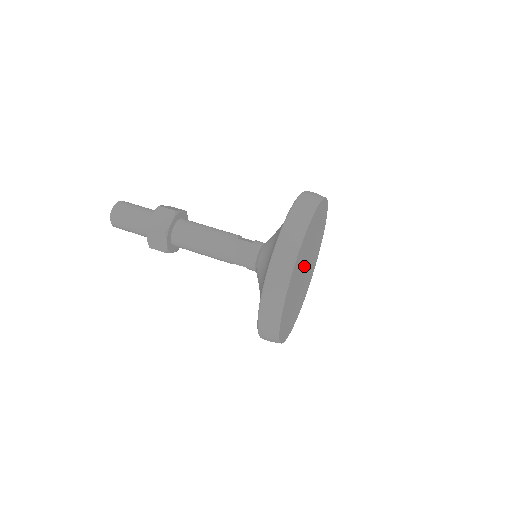
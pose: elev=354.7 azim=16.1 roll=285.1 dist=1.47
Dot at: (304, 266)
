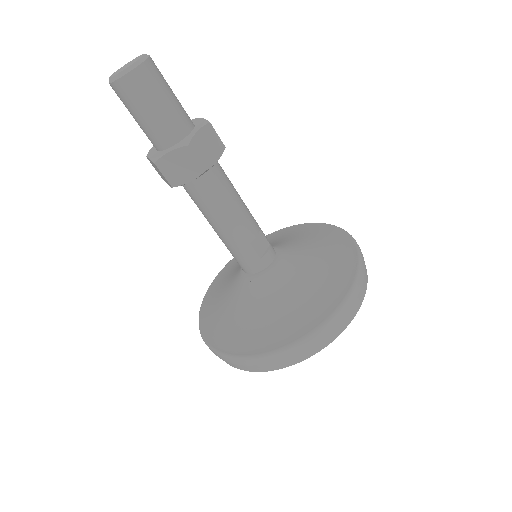
Dot at: occluded
